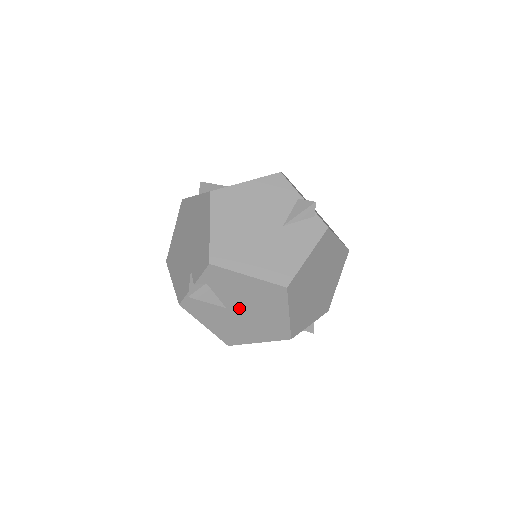
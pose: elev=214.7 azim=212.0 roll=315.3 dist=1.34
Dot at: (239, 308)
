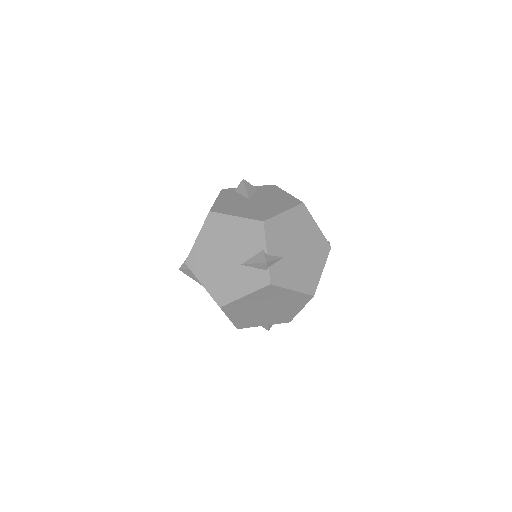
Dot at: occluded
